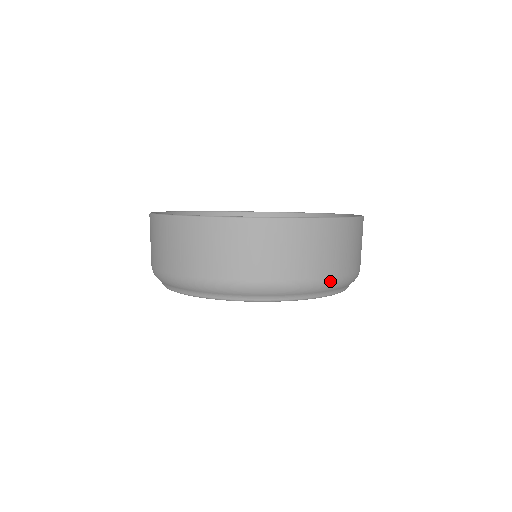
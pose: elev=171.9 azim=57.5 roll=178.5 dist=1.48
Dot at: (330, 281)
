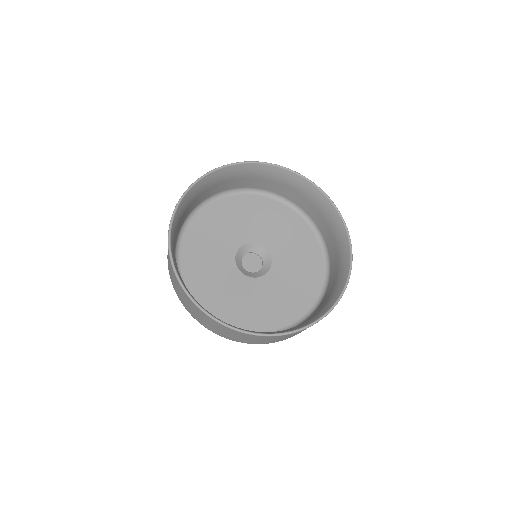
Dot at: occluded
